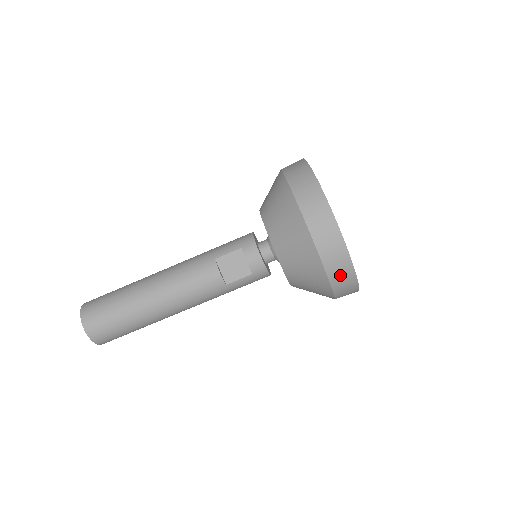
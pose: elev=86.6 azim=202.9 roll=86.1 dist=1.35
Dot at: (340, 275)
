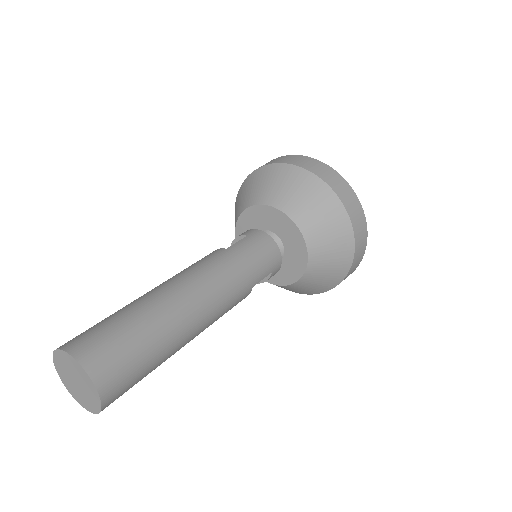
Dot at: occluded
